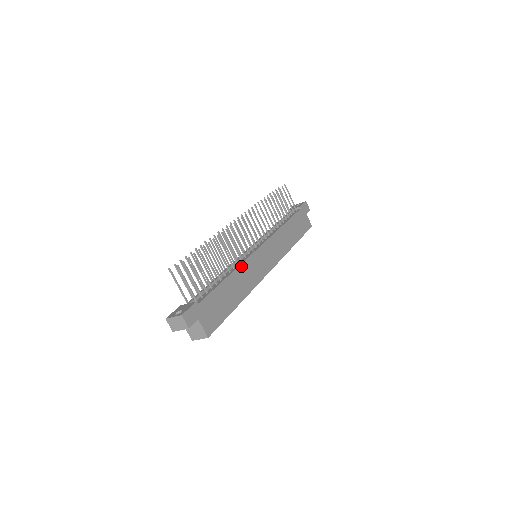
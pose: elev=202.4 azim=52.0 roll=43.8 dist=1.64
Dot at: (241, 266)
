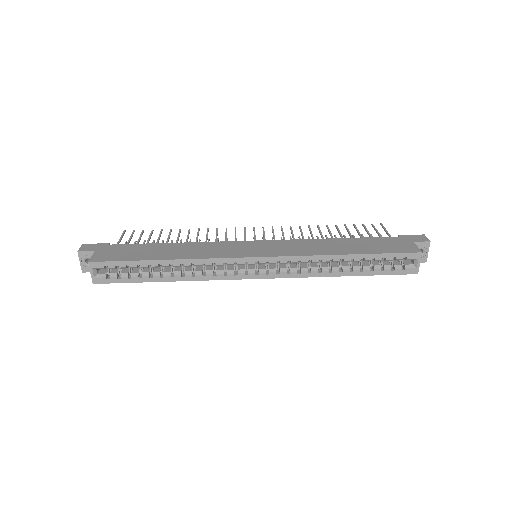
Dot at: (203, 243)
